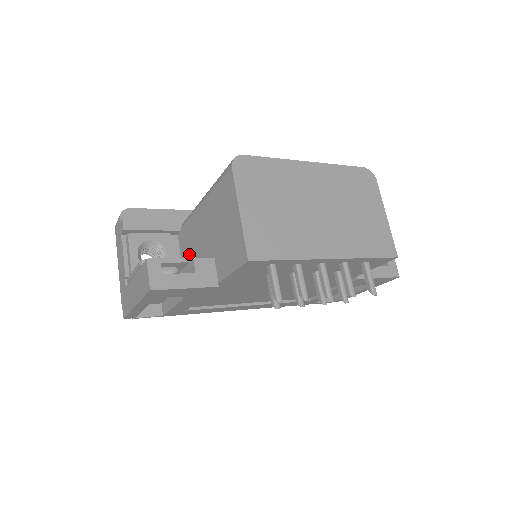
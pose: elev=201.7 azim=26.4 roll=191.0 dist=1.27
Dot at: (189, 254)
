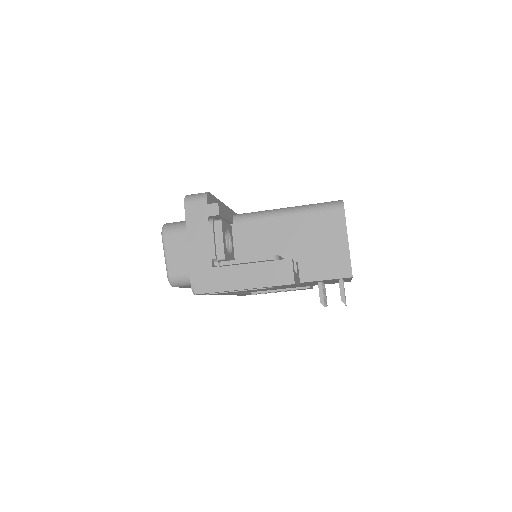
Dot at: (246, 248)
